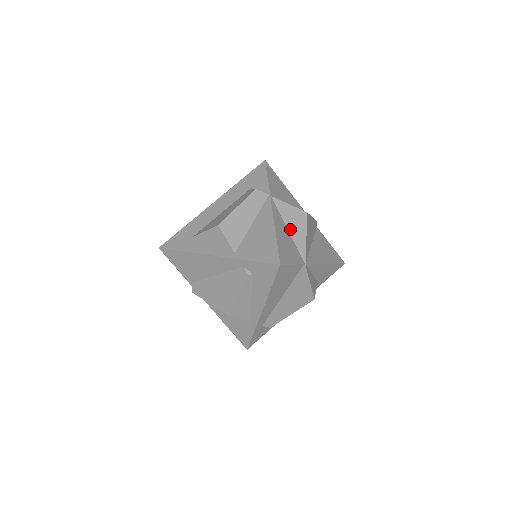
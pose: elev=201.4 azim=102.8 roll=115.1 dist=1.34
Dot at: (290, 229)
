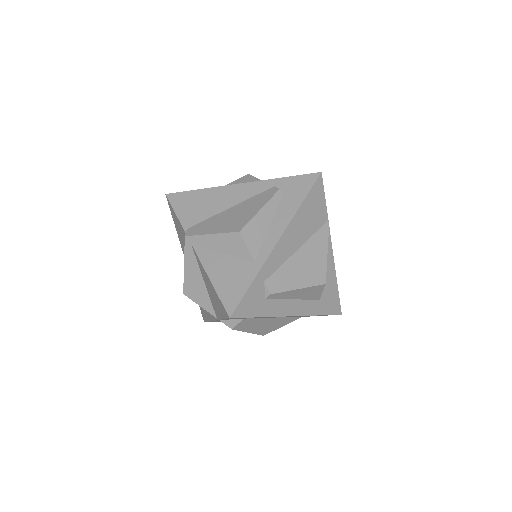
Dot at: occluded
